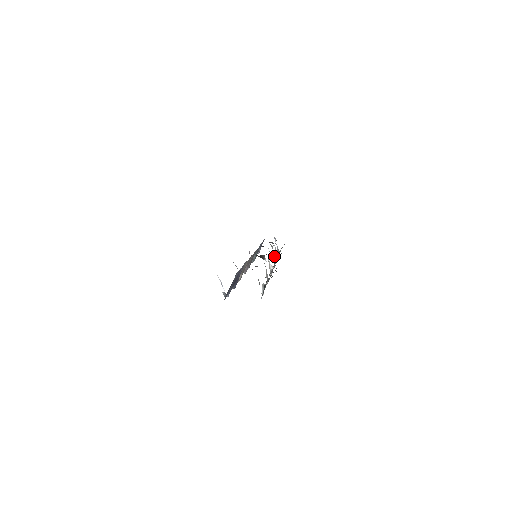
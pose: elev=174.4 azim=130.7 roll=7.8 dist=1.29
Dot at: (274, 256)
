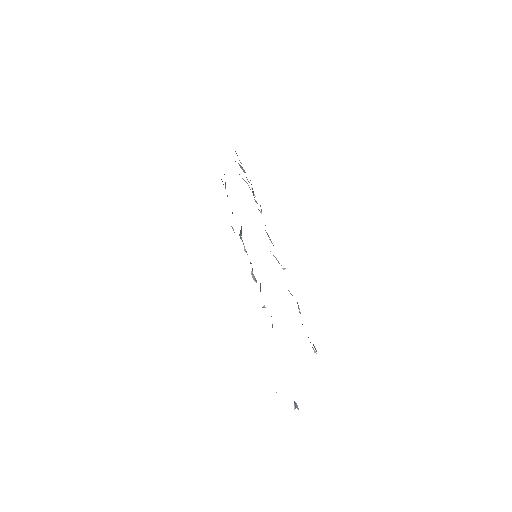
Dot at: occluded
